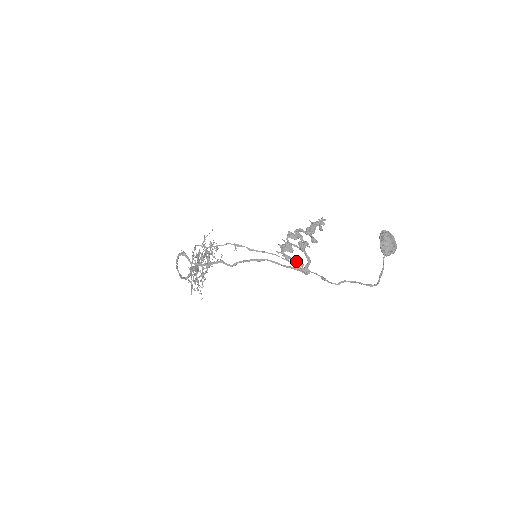
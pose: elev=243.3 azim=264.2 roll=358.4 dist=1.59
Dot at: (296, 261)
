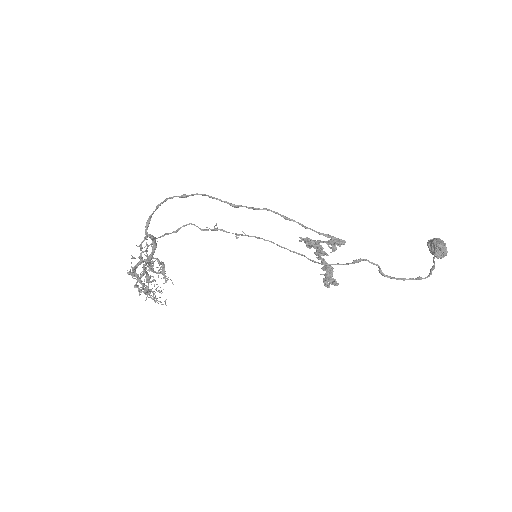
Dot at: (320, 250)
